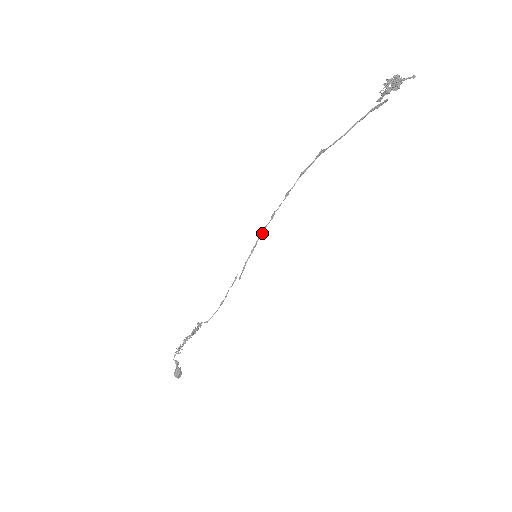
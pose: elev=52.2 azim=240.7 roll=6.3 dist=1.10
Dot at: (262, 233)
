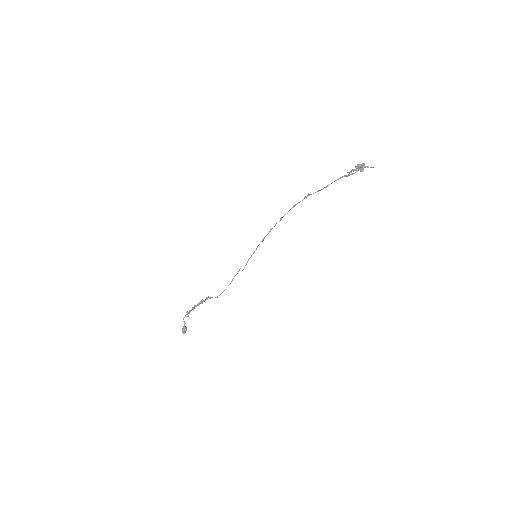
Dot at: (262, 241)
